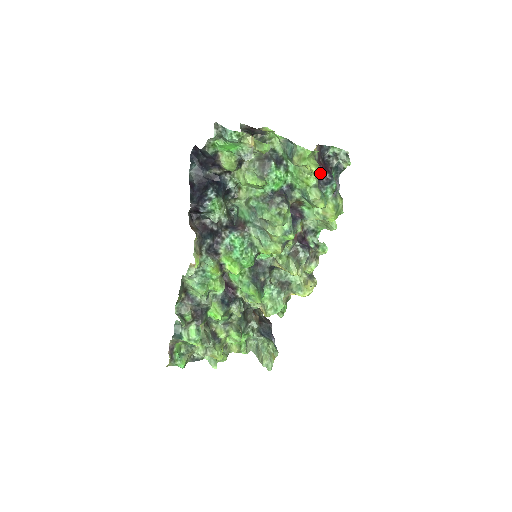
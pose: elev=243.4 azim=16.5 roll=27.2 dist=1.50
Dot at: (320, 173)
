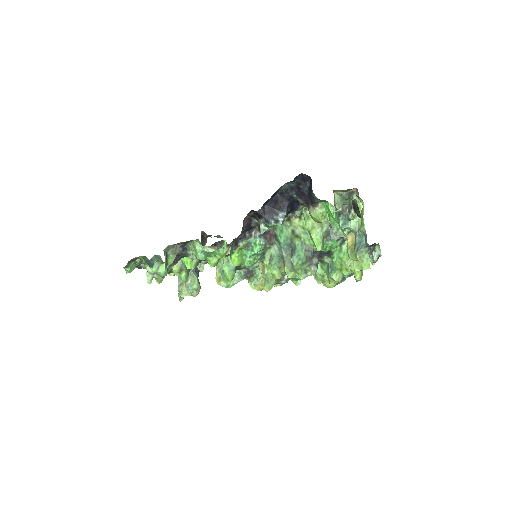
Dot at: occluded
